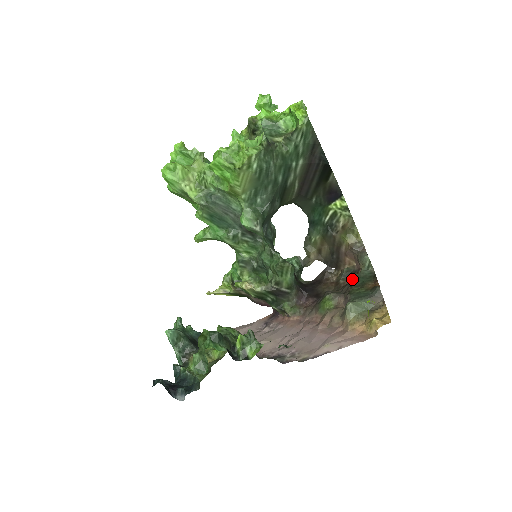
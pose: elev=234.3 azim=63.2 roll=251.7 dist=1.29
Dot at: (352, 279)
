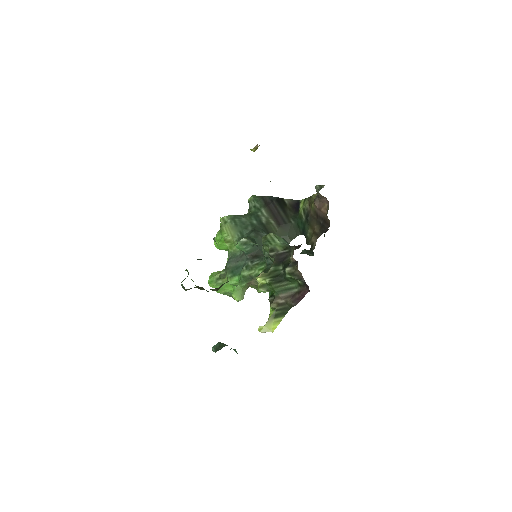
Dot at: occluded
